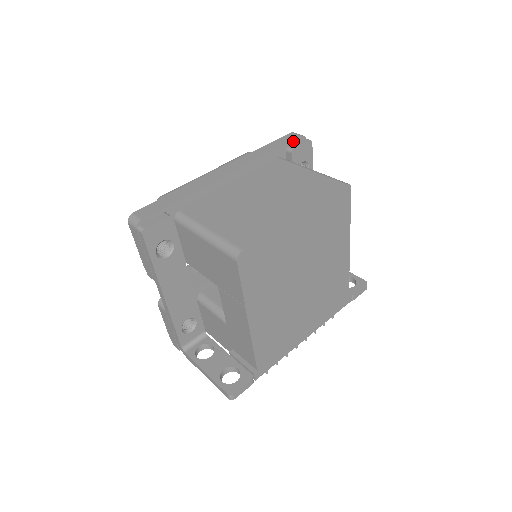
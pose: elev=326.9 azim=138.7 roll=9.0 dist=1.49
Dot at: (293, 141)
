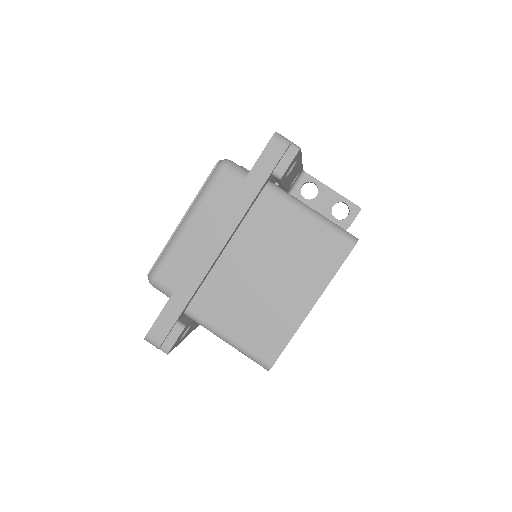
Dot at: (278, 161)
